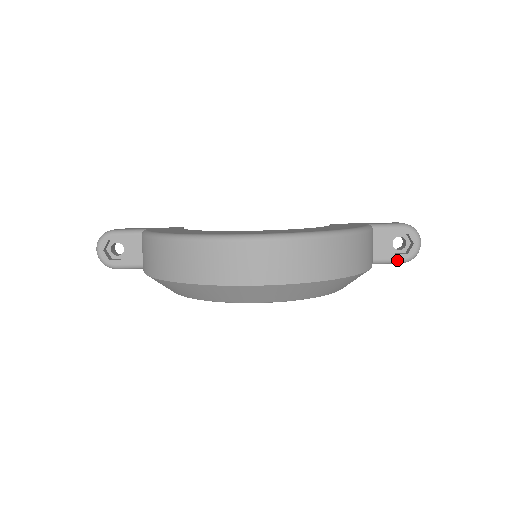
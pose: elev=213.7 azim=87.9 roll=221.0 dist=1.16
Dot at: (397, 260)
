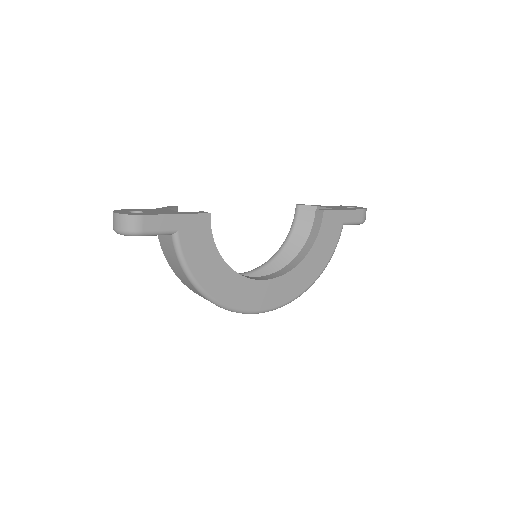
Dot at: occluded
